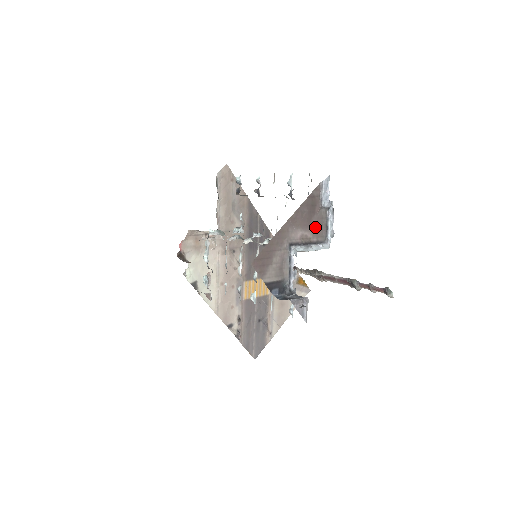
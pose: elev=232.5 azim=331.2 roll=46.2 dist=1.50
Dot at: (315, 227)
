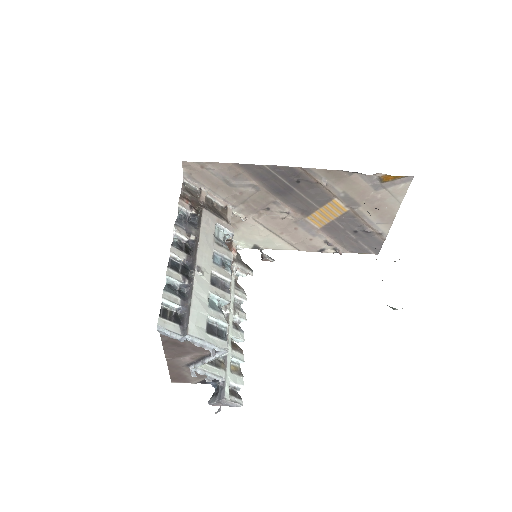
Dot at: (196, 349)
